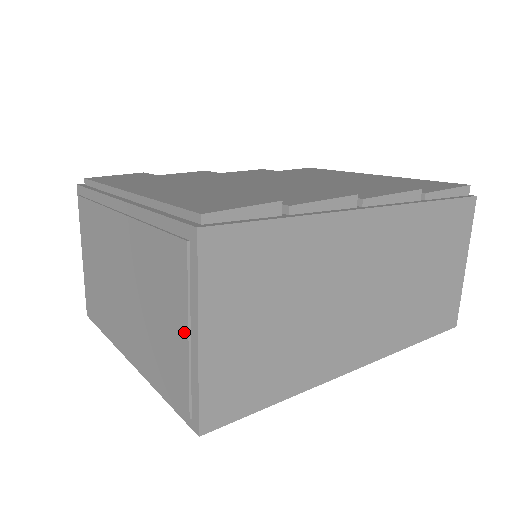
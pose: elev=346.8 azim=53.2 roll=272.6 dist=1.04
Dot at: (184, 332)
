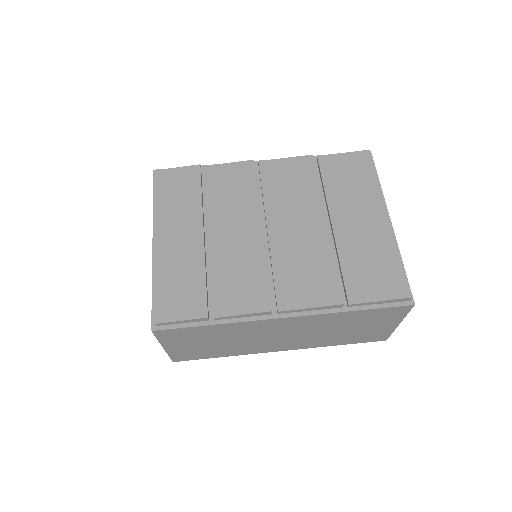
Dot at: occluded
